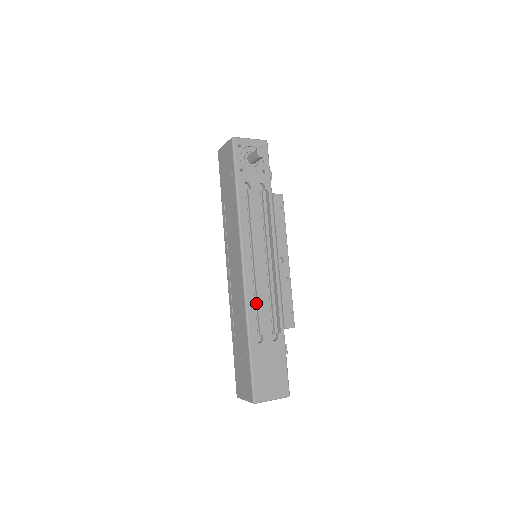
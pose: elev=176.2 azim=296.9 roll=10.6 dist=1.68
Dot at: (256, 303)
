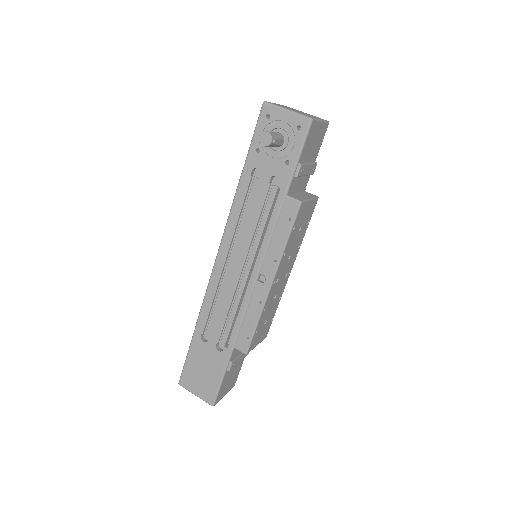
Dot at: occluded
